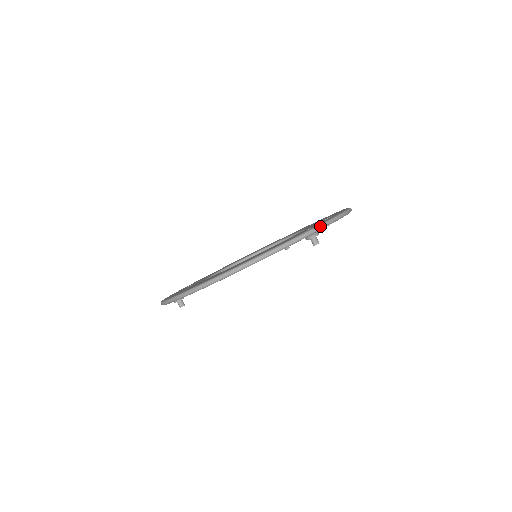
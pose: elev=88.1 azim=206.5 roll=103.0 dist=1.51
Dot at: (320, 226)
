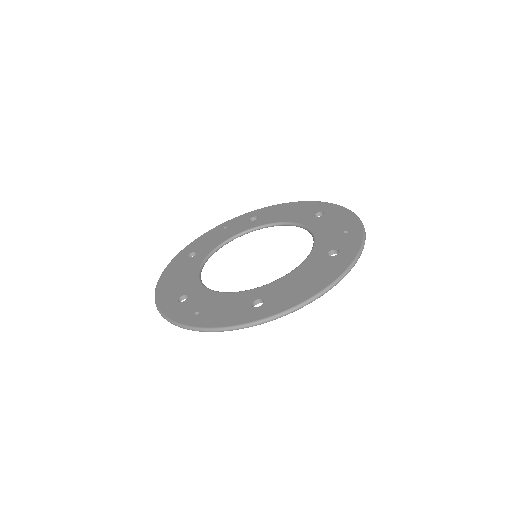
Dot at: occluded
